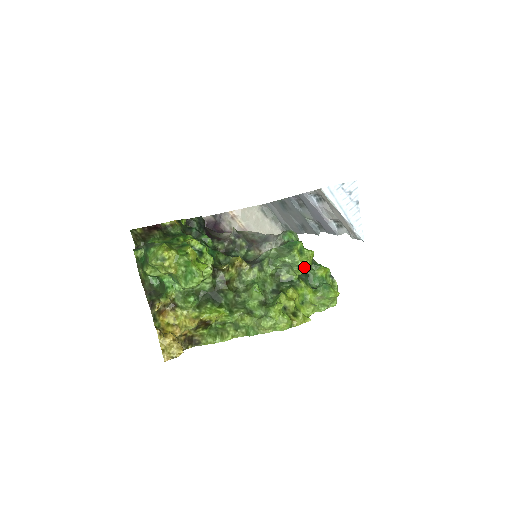
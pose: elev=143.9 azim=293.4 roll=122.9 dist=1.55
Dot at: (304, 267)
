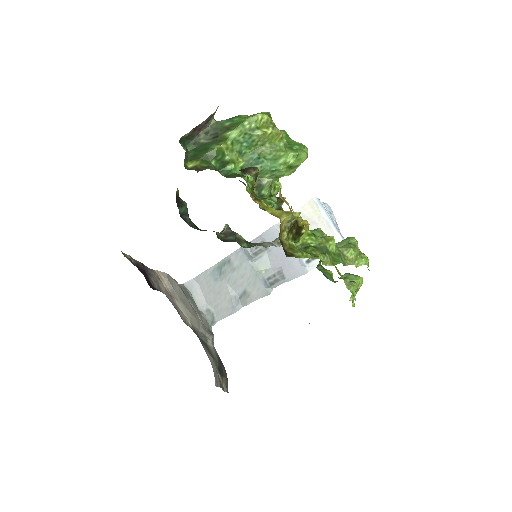
Dot at: occluded
